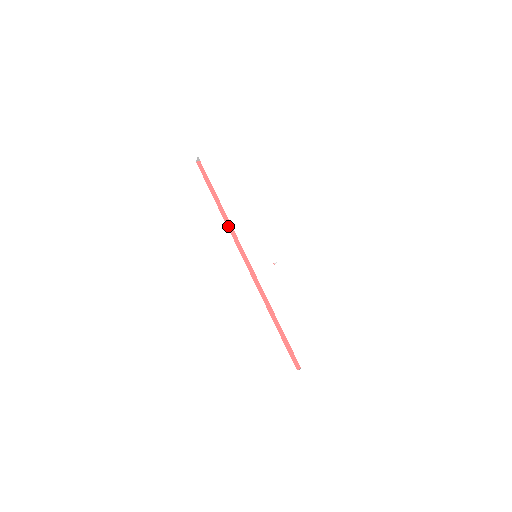
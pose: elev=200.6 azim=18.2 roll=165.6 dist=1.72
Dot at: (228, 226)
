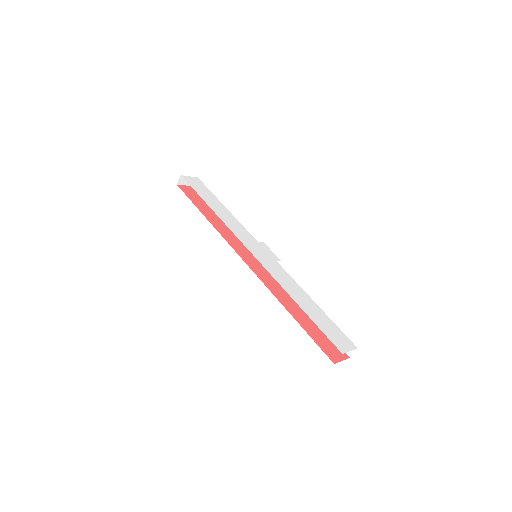
Dot at: (219, 232)
